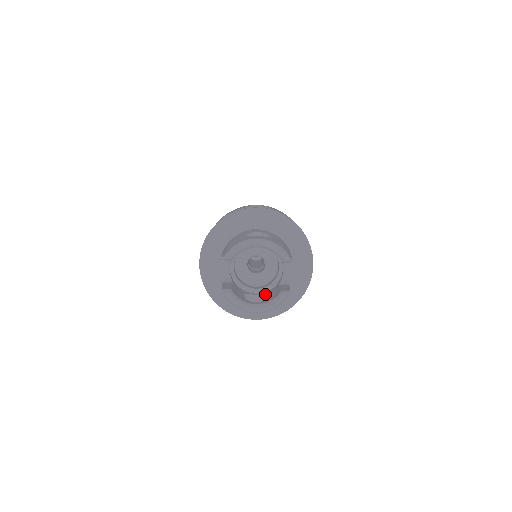
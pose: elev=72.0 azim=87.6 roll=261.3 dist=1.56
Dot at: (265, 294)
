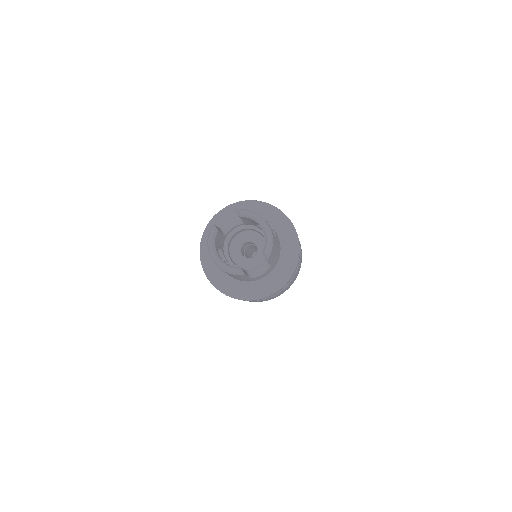
Dot at: occluded
